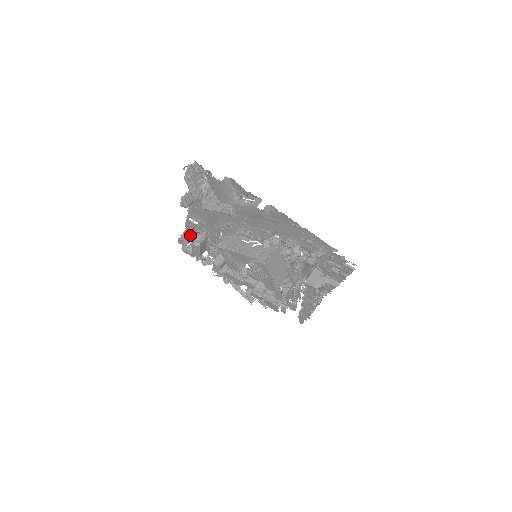
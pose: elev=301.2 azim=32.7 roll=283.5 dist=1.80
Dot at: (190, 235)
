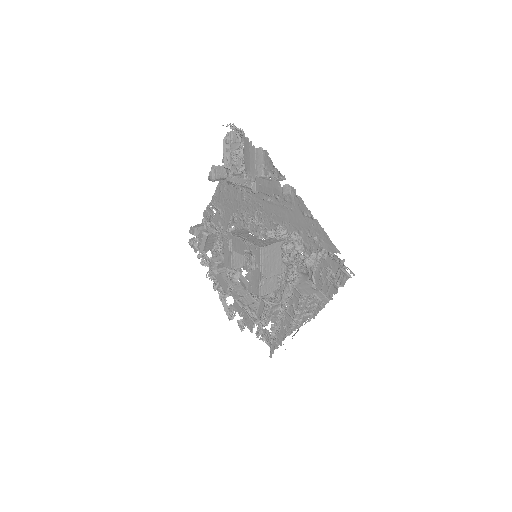
Dot at: (203, 229)
